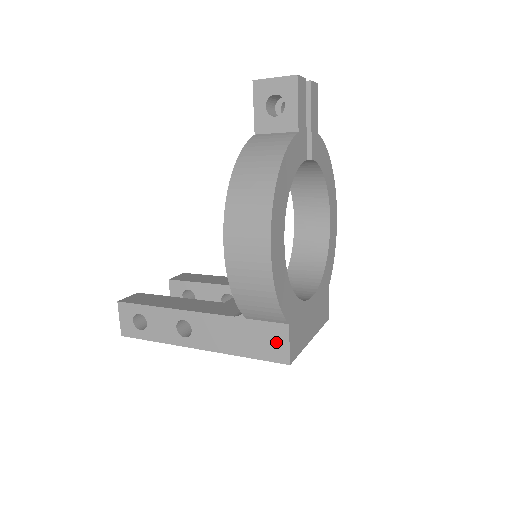
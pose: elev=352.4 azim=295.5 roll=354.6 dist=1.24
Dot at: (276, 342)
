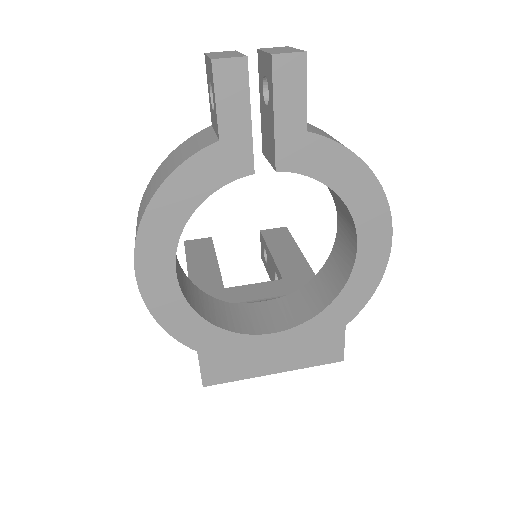
Dot at: occluded
